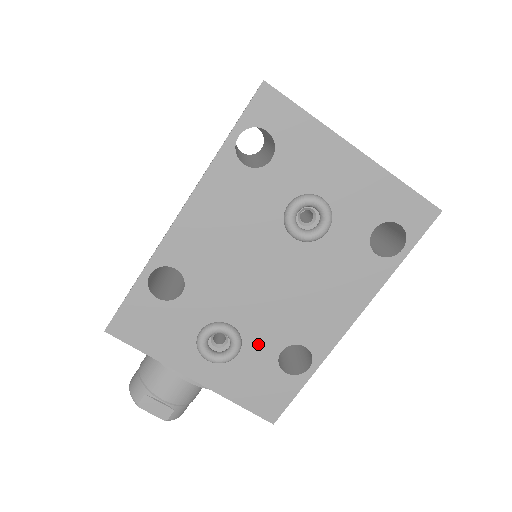
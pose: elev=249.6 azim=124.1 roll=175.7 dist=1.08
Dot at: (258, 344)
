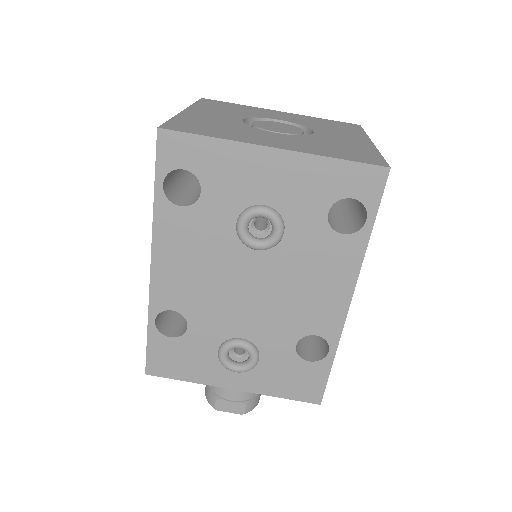
Dot at: (272, 346)
